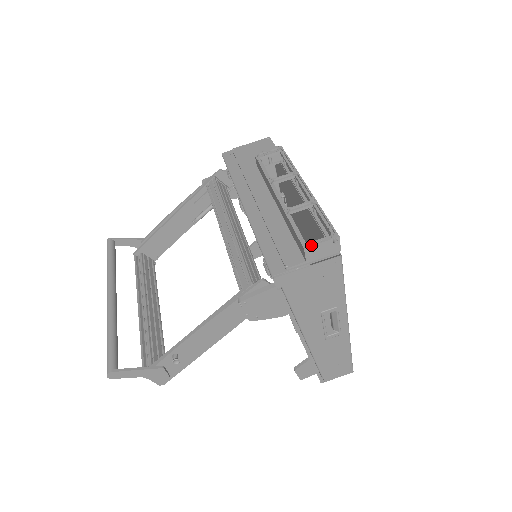
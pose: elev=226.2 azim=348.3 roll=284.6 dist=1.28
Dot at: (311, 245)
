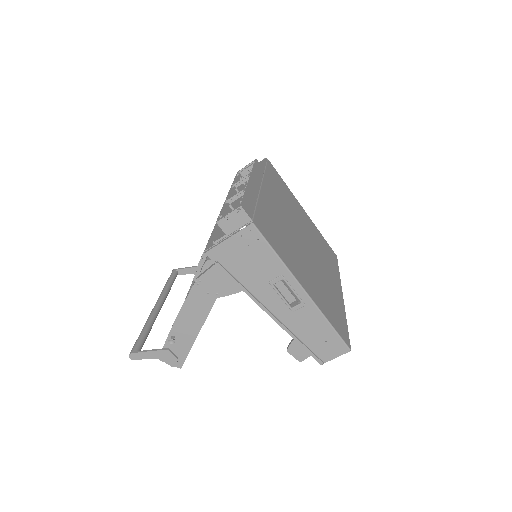
Dot at: (221, 218)
